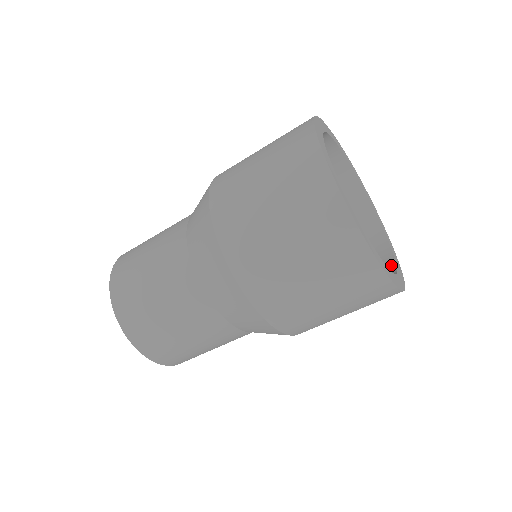
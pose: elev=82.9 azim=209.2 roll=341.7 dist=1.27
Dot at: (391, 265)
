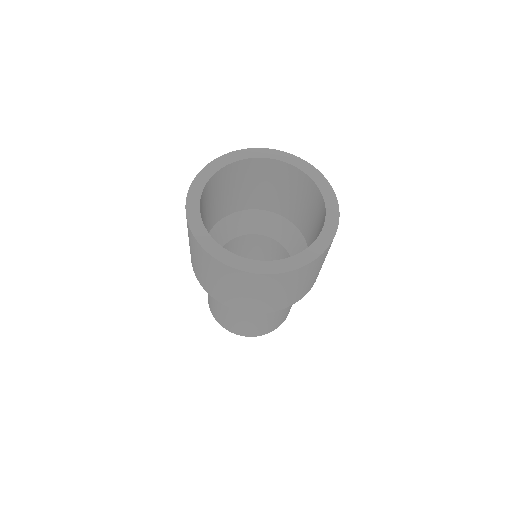
Dot at: (323, 204)
